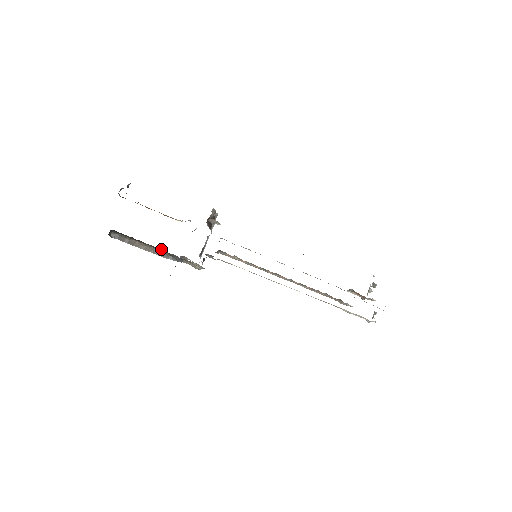
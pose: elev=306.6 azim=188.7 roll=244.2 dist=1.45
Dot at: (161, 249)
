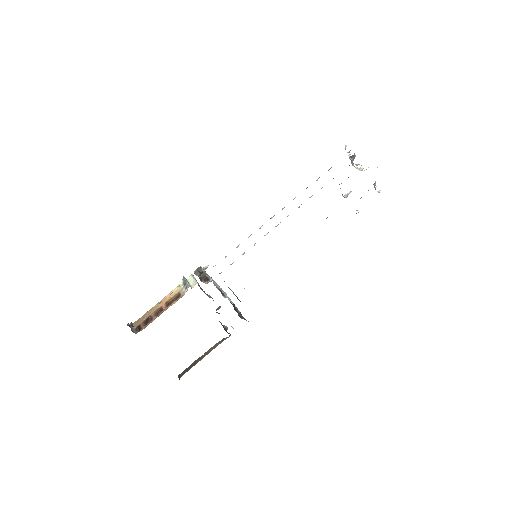
Dot at: (213, 348)
